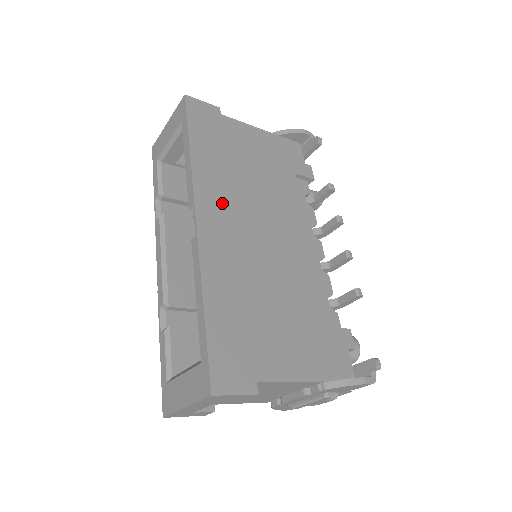
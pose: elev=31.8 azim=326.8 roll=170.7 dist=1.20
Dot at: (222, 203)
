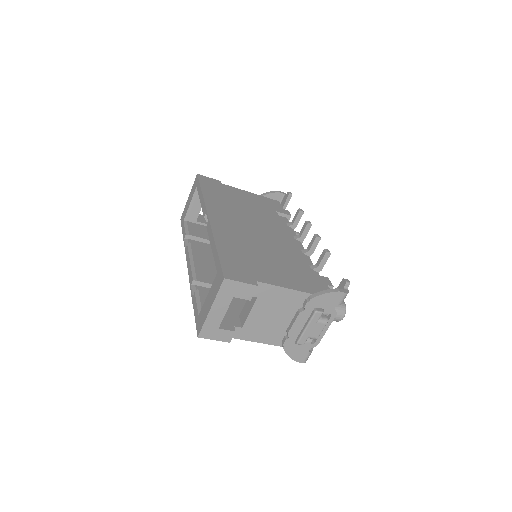
Dot at: (225, 213)
